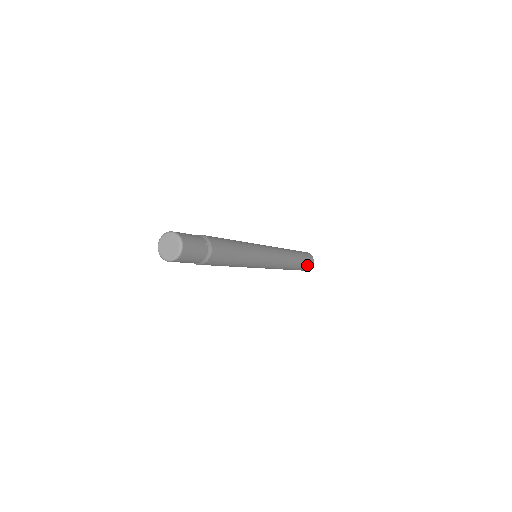
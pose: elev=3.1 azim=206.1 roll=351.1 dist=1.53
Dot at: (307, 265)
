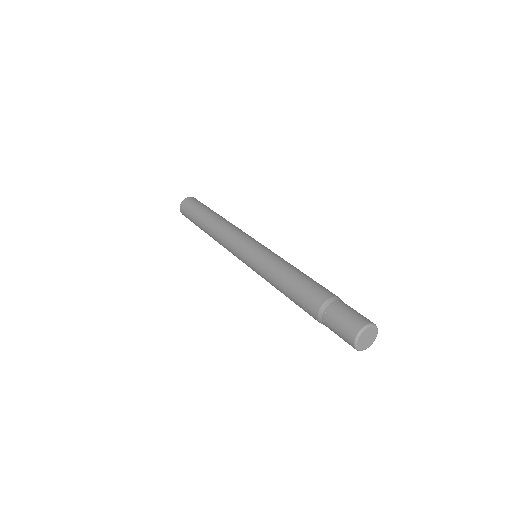
Dot at: occluded
